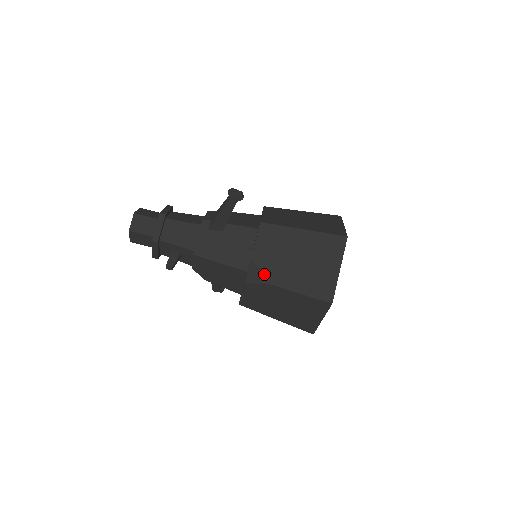
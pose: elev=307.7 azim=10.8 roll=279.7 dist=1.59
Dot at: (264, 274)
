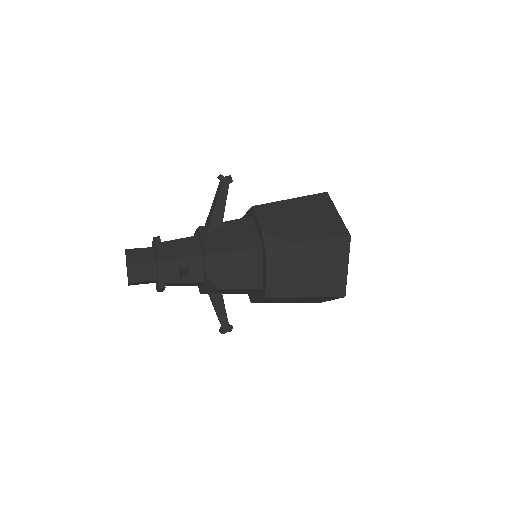
Dot at: (281, 238)
